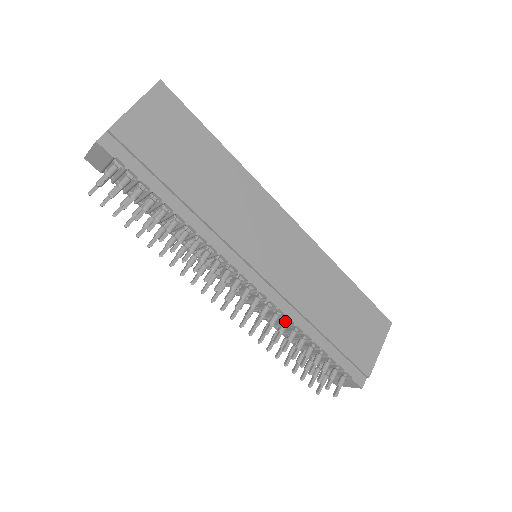
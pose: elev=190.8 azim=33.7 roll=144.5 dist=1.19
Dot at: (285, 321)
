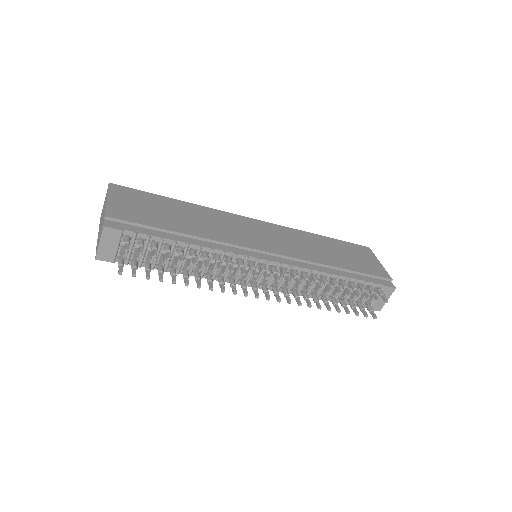
Dot at: (313, 275)
